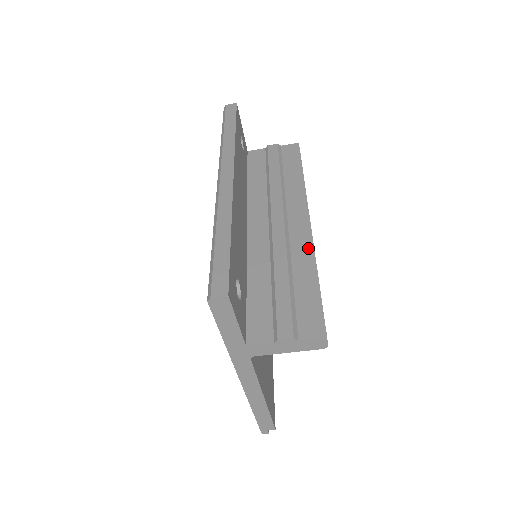
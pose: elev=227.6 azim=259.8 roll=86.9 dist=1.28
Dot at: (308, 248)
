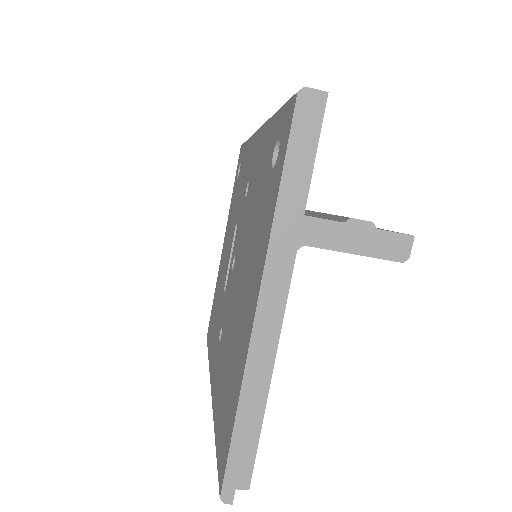
Dot at: occluded
